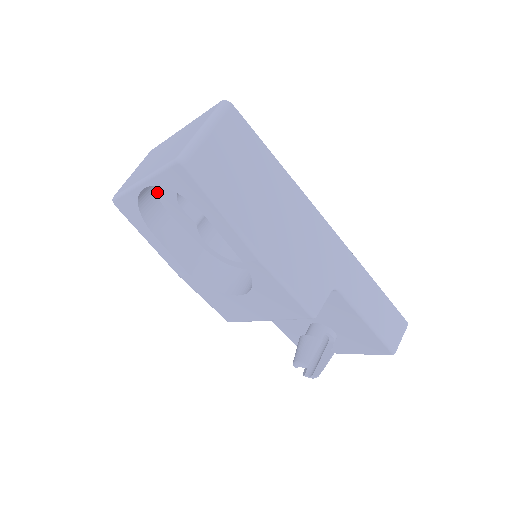
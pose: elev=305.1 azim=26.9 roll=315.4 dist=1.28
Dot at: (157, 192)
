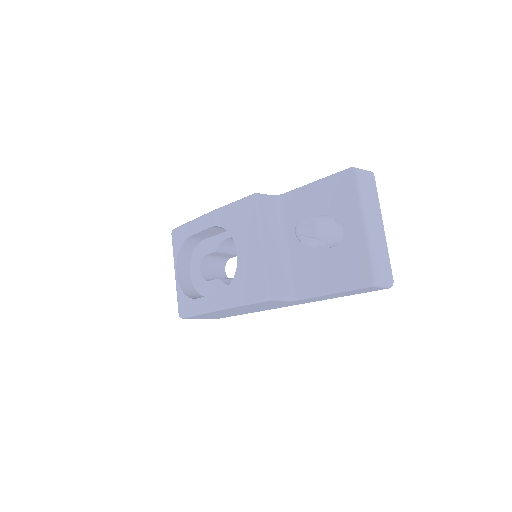
Dot at: (198, 292)
